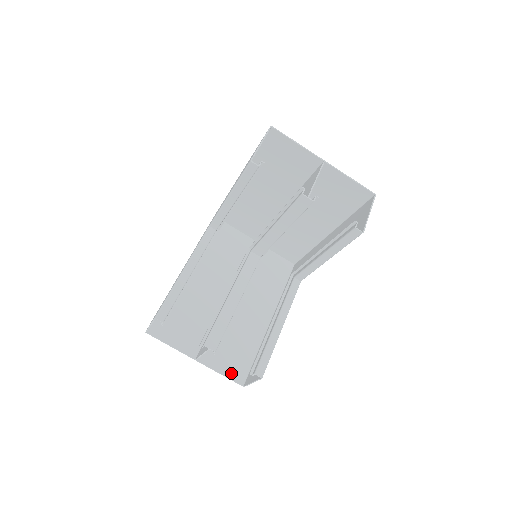
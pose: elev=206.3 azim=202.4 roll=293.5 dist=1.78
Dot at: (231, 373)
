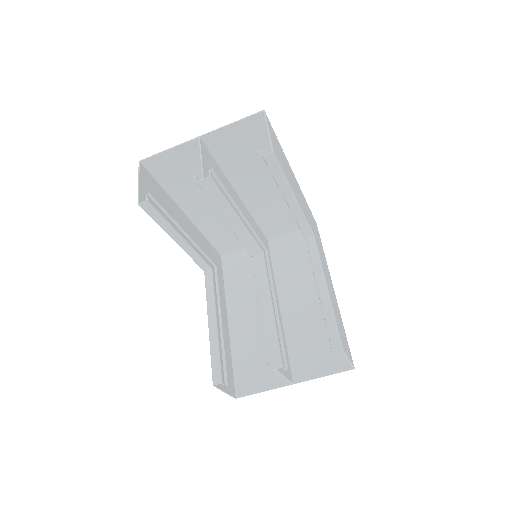
Dot at: (333, 367)
